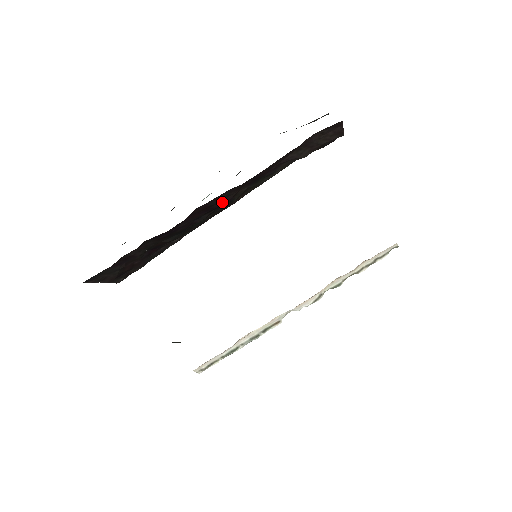
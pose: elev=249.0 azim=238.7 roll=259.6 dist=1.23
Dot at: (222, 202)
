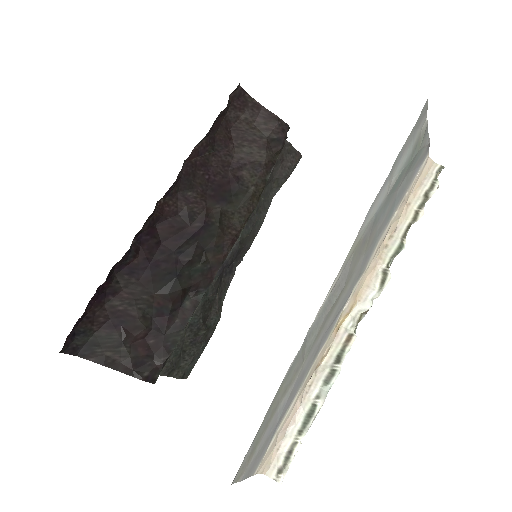
Dot at: (196, 225)
